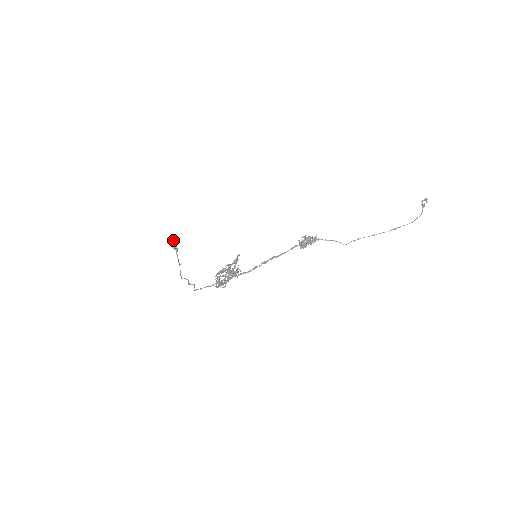
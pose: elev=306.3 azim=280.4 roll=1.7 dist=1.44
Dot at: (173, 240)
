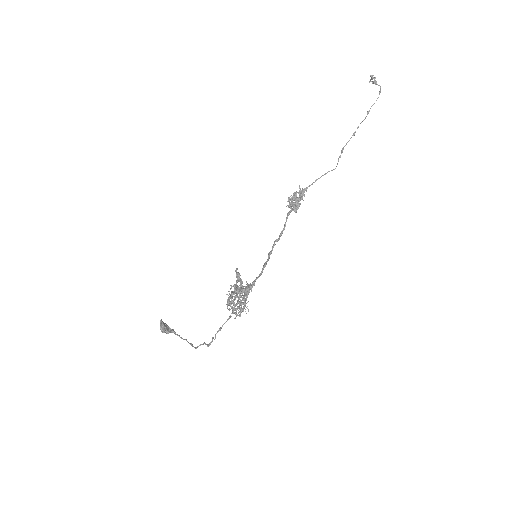
Dot at: (161, 324)
